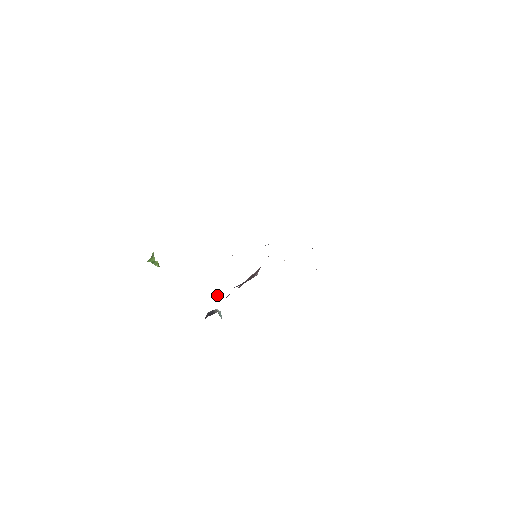
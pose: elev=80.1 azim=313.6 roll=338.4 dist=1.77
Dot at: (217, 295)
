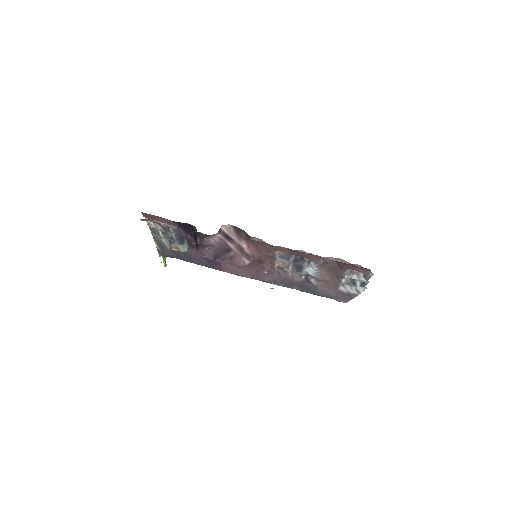
Dot at: (197, 238)
